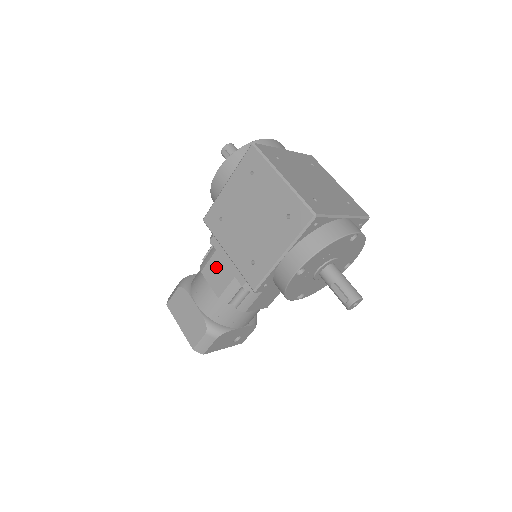
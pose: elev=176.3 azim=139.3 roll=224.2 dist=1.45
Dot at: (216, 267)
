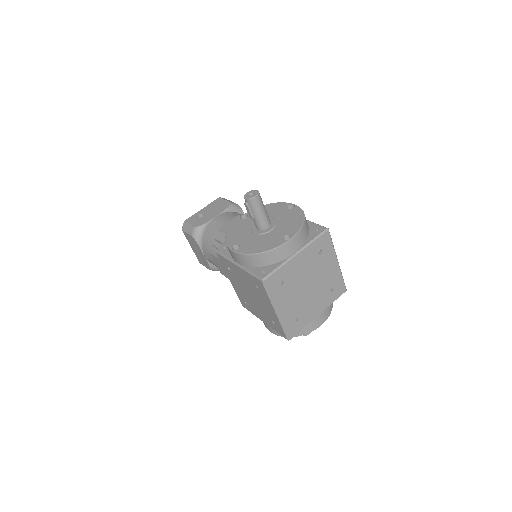
Dot at: (222, 266)
